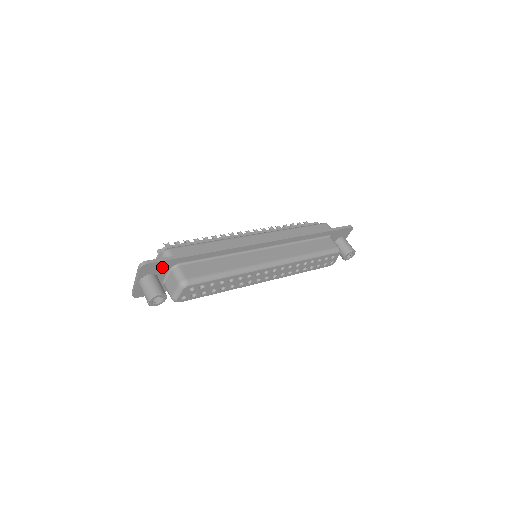
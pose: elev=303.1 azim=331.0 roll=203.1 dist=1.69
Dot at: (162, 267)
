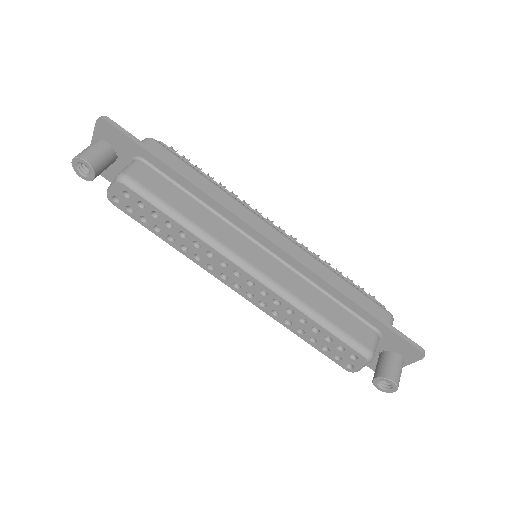
Dot at: (124, 145)
